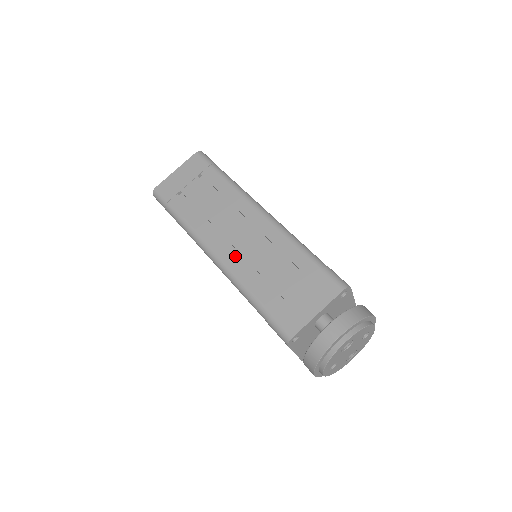
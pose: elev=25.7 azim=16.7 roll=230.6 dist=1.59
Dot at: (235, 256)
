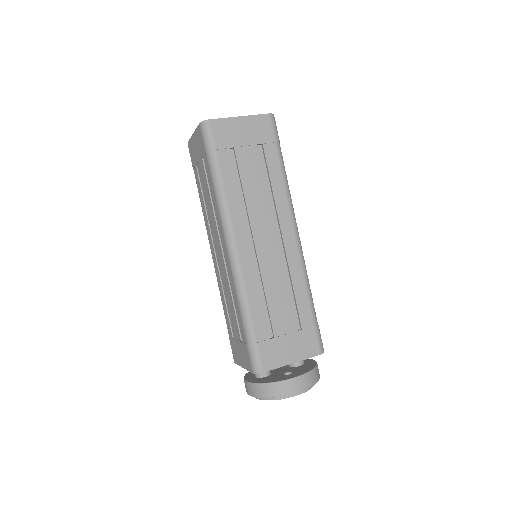
Dot at: (218, 270)
